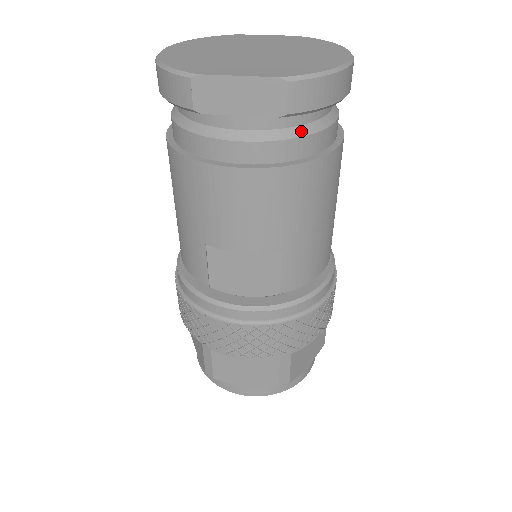
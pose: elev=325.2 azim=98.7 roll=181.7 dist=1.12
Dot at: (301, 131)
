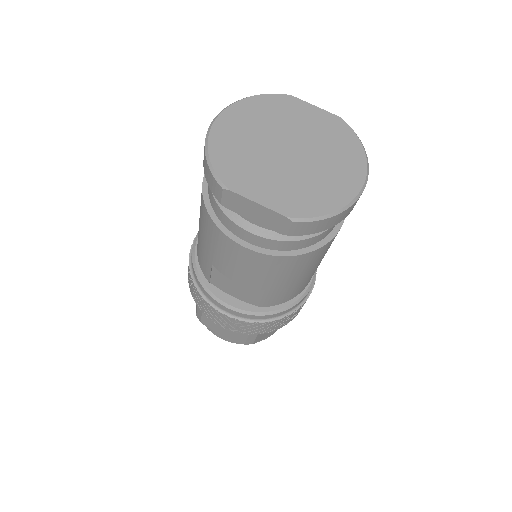
Dot at: (299, 236)
